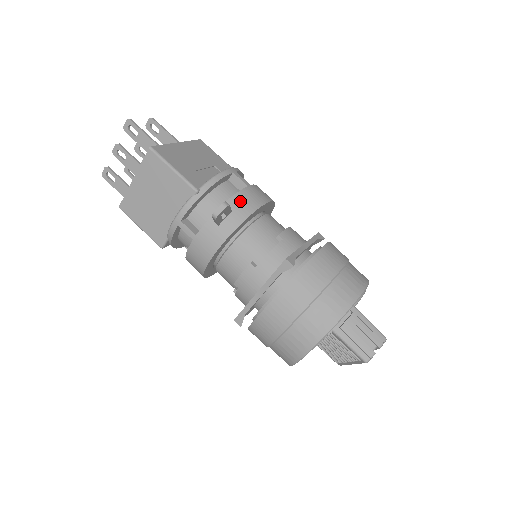
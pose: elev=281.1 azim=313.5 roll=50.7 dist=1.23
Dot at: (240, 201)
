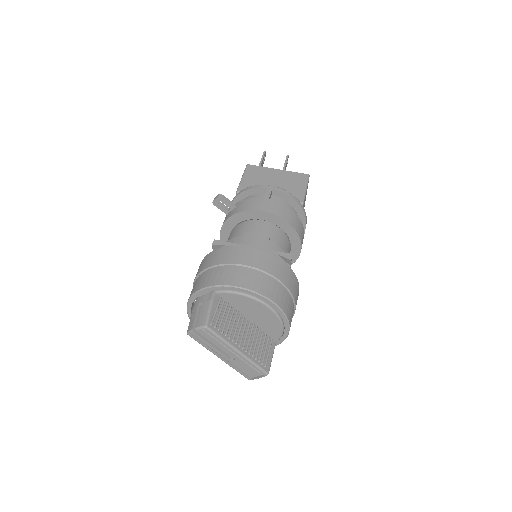
Dot at: (245, 203)
